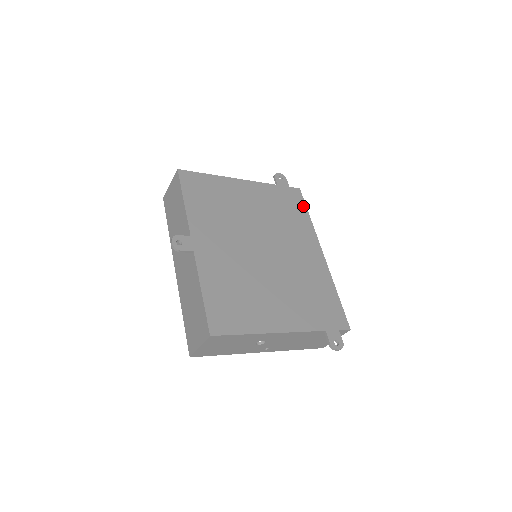
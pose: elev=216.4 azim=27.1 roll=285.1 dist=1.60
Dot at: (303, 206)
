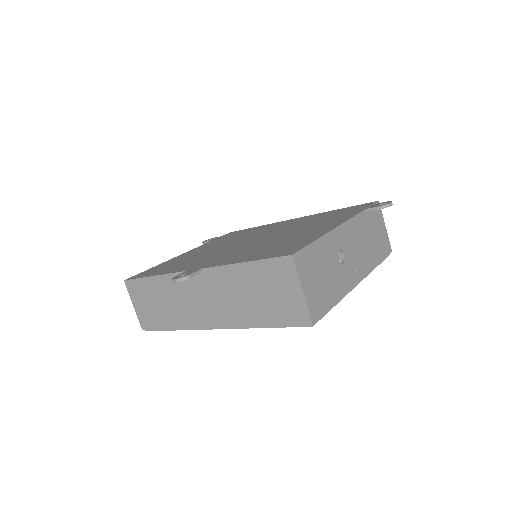
Dot at: occluded
